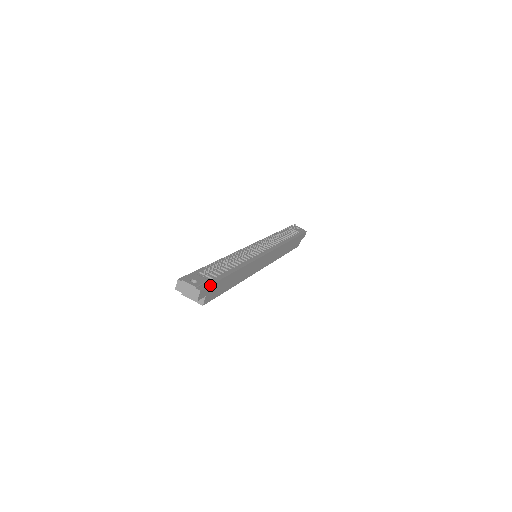
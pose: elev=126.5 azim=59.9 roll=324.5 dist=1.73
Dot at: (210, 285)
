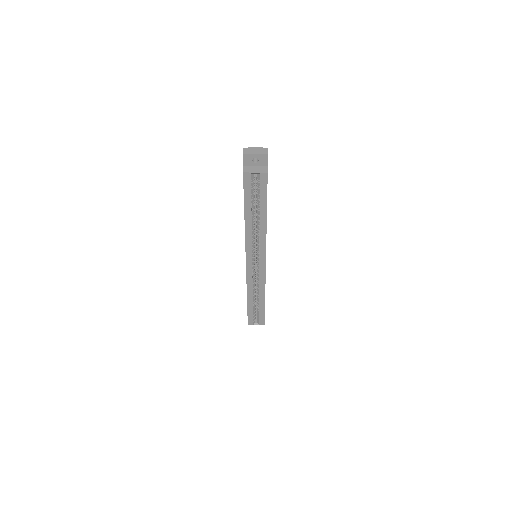
Dot at: occluded
